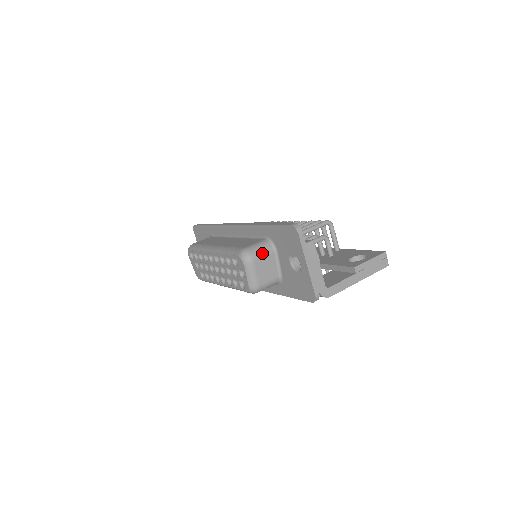
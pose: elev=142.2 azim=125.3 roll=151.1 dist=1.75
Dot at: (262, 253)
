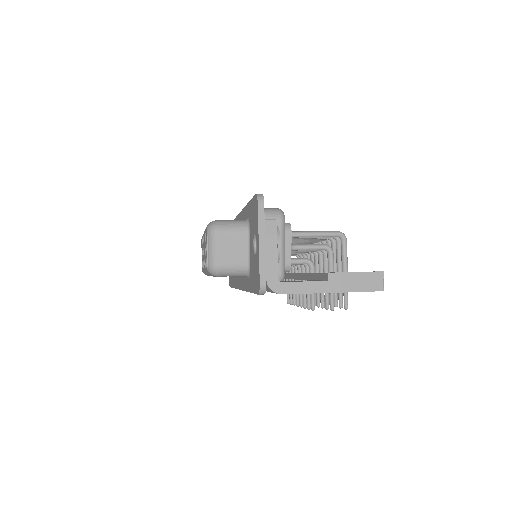
Dot at: (231, 229)
